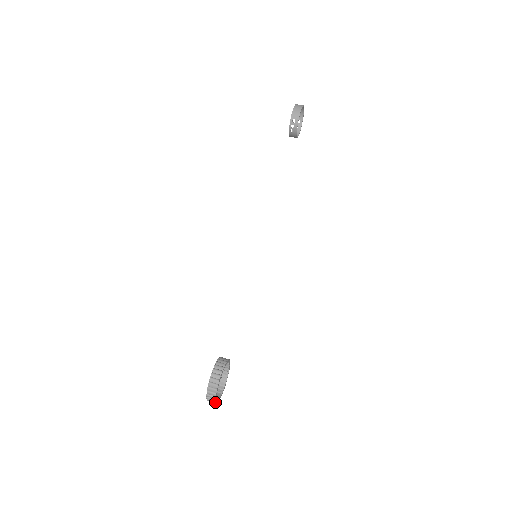
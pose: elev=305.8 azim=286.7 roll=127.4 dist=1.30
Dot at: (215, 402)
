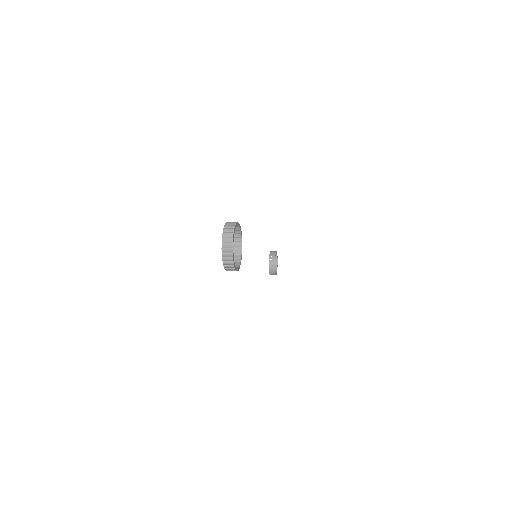
Dot at: (232, 237)
